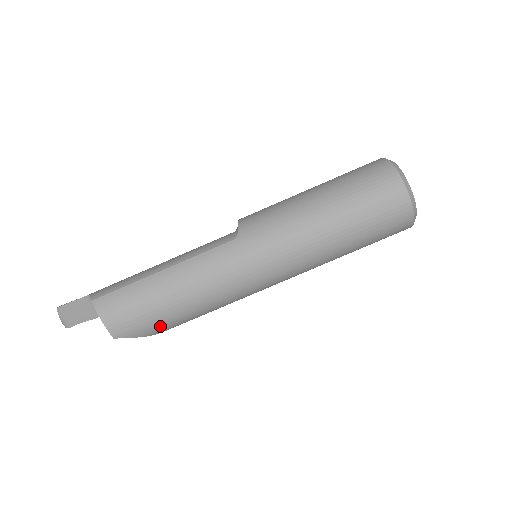
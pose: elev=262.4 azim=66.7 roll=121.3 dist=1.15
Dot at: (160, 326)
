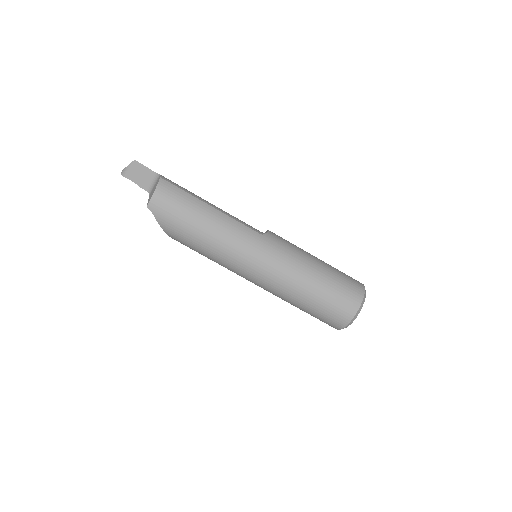
Dot at: (175, 229)
